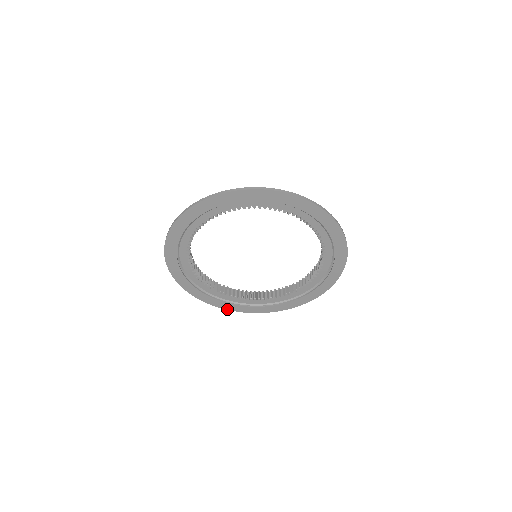
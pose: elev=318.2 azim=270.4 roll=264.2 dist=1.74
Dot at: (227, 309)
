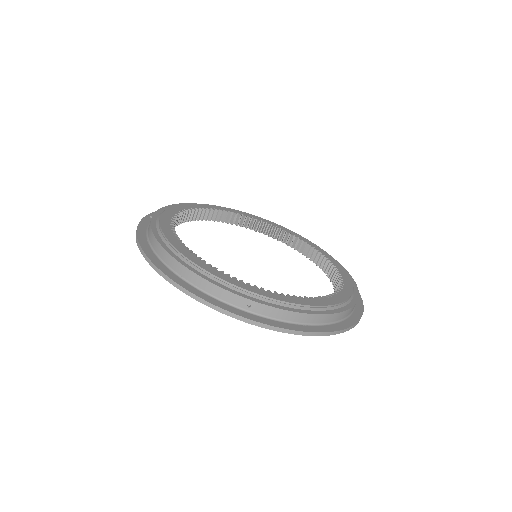
Dot at: occluded
